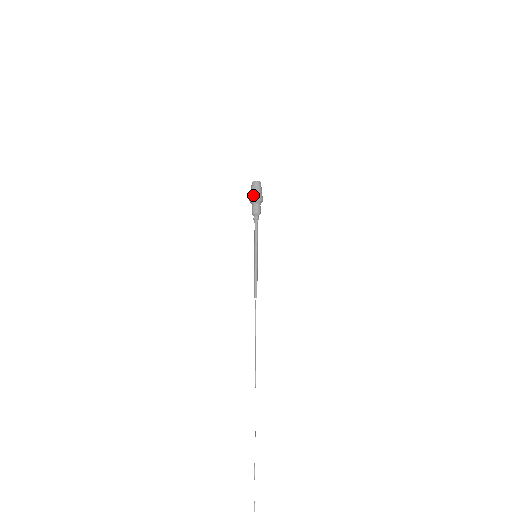
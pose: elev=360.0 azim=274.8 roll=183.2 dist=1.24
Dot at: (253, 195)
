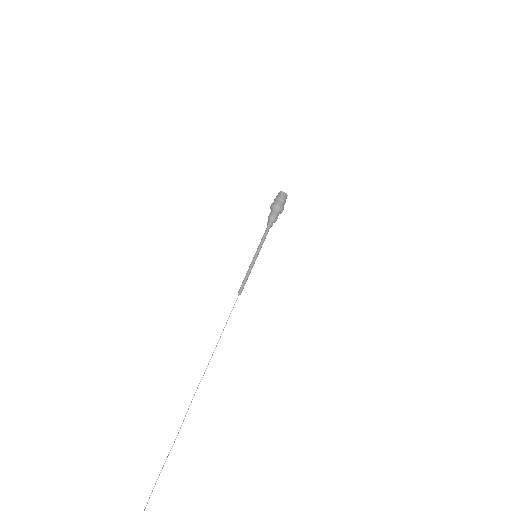
Dot at: (274, 201)
